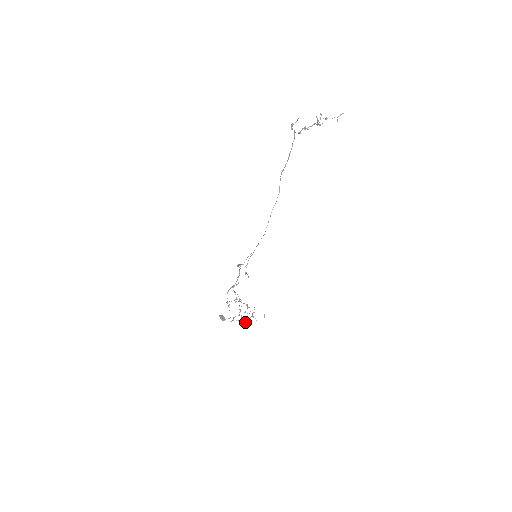
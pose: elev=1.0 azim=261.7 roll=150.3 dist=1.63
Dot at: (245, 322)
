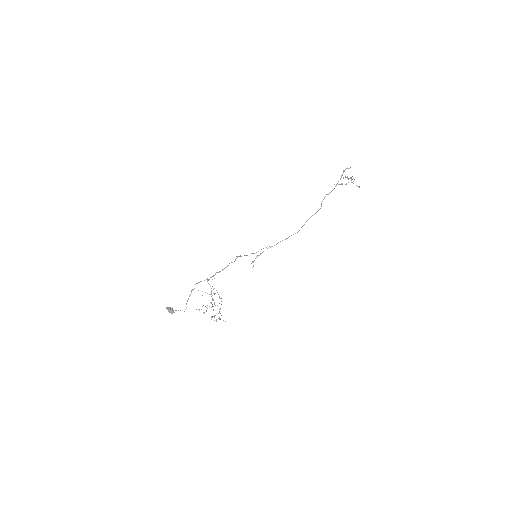
Dot at: (212, 316)
